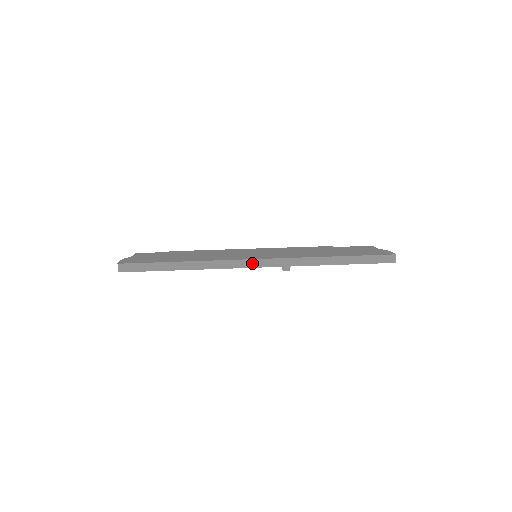
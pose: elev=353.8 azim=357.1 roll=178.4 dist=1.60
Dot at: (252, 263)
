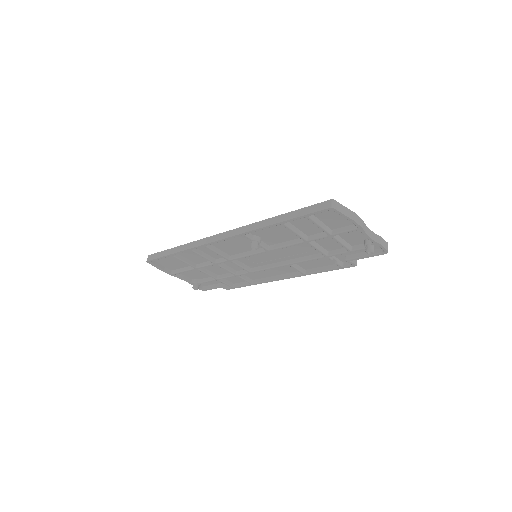
Dot at: (218, 237)
